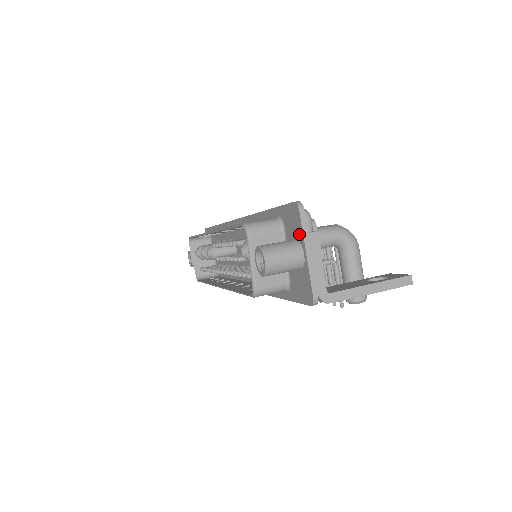
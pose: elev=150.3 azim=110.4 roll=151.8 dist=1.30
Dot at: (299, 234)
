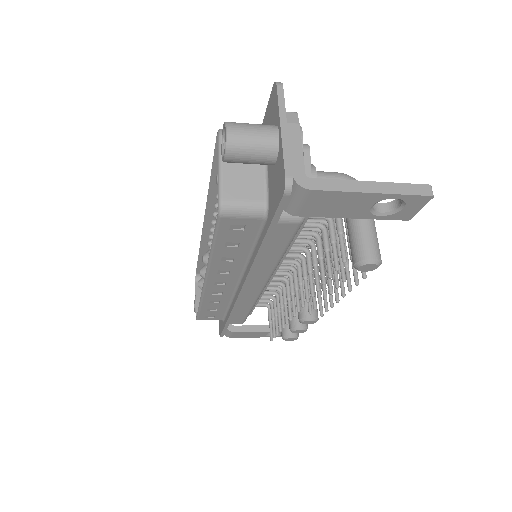
Dot at: (276, 115)
